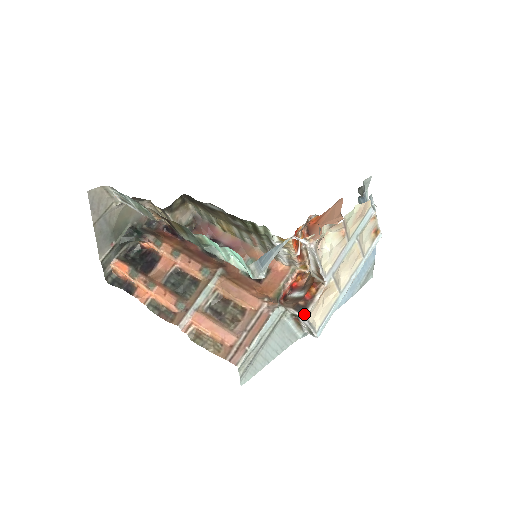
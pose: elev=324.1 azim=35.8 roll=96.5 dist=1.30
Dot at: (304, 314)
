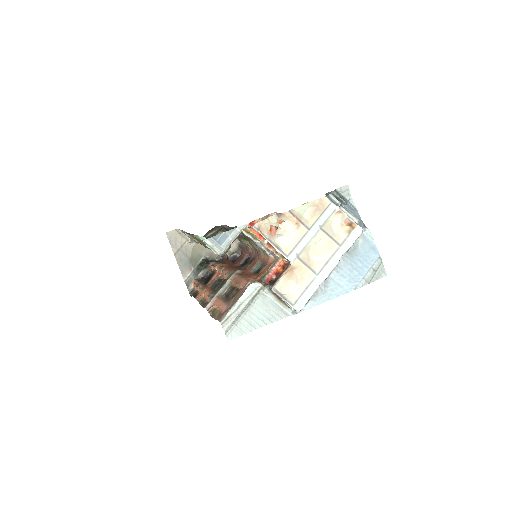
Dot at: (273, 286)
